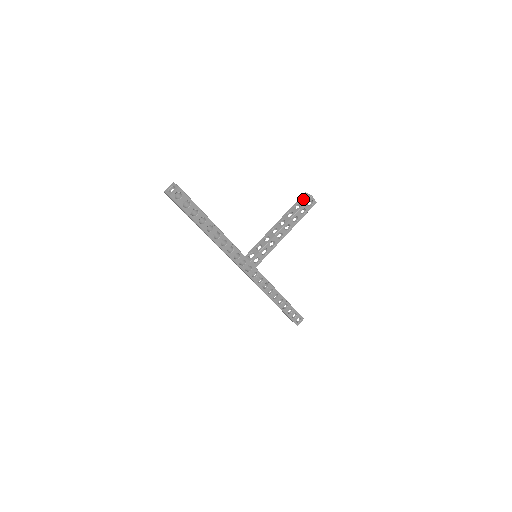
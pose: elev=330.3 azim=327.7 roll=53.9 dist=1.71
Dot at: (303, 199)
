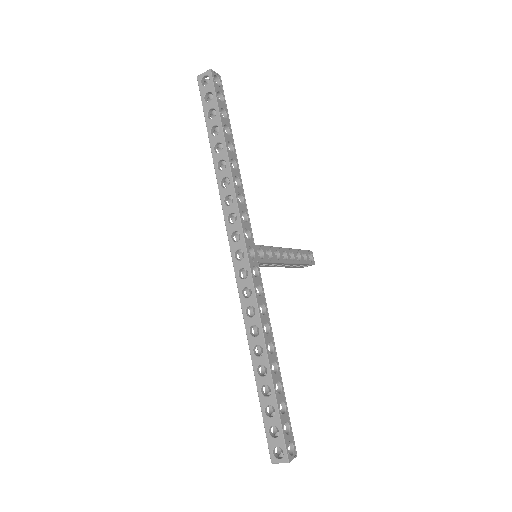
Dot at: occluded
